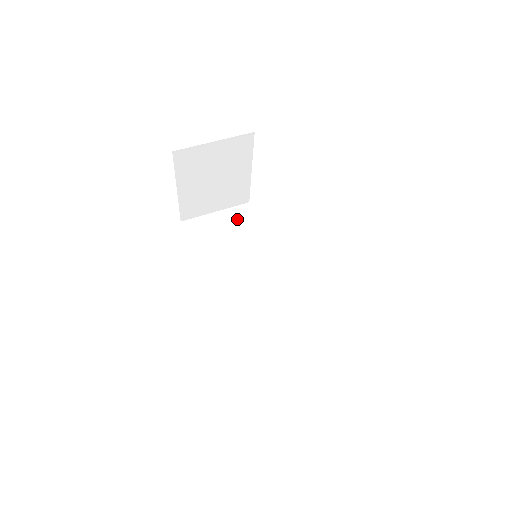
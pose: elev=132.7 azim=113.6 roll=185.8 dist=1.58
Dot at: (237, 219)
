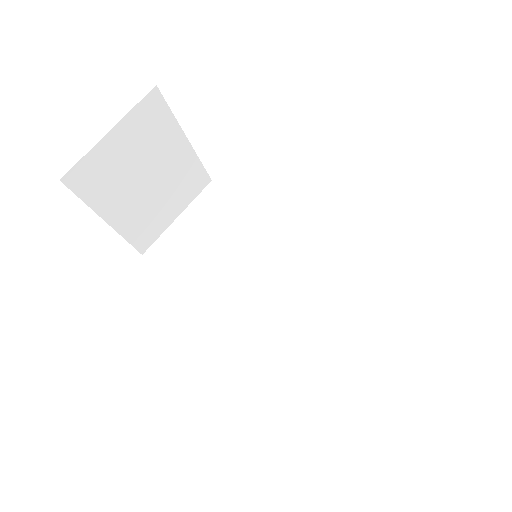
Dot at: (208, 211)
